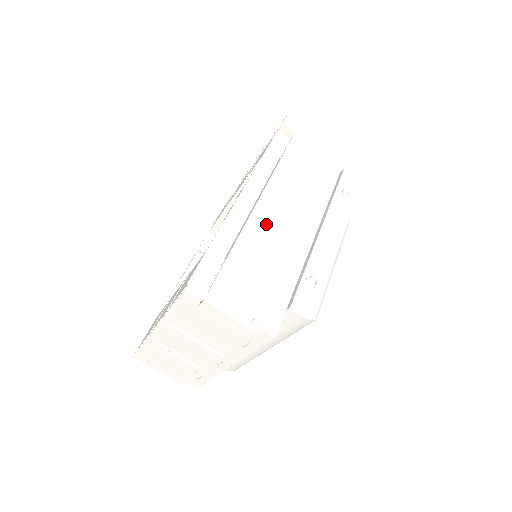
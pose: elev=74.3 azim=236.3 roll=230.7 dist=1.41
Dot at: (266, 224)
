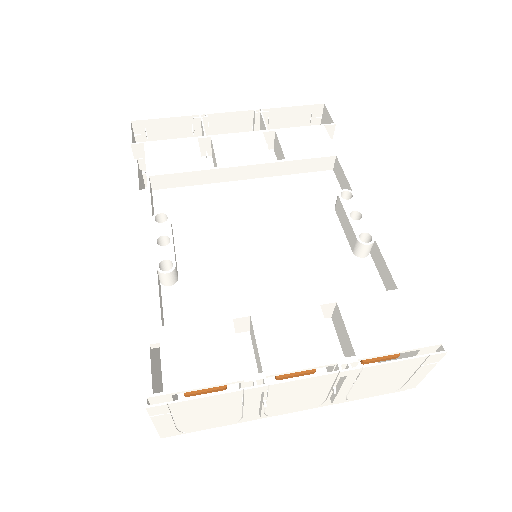
Dot at: occluded
